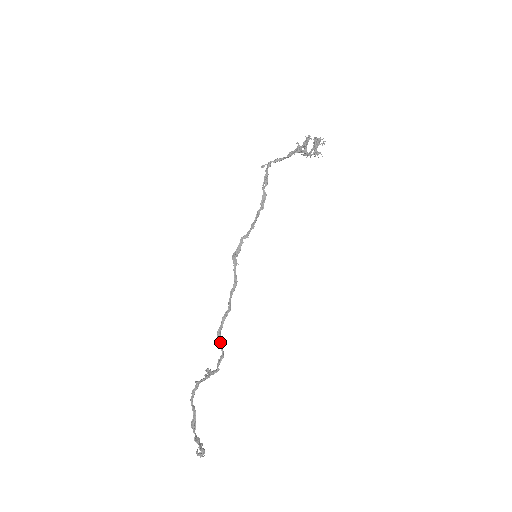
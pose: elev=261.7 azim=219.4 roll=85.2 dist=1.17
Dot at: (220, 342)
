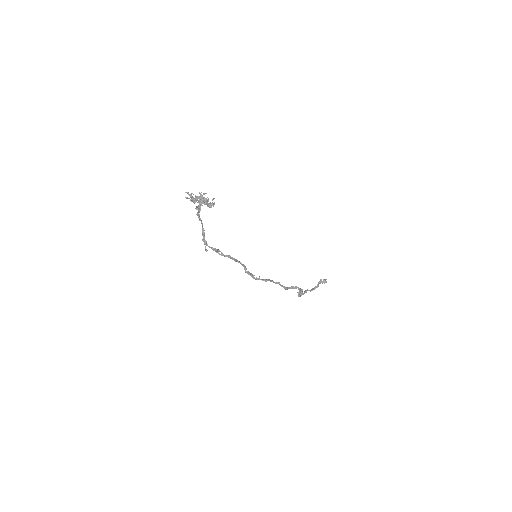
Dot at: occluded
